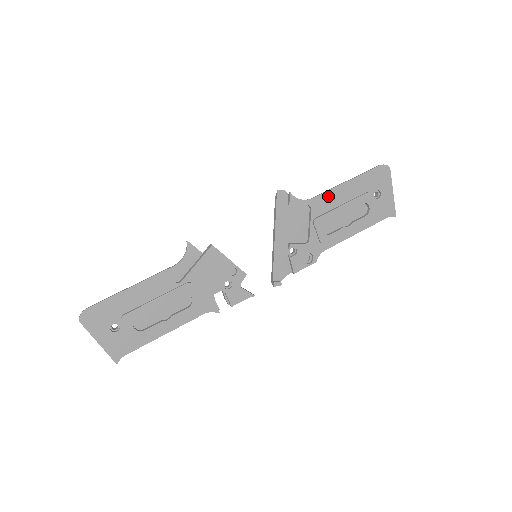
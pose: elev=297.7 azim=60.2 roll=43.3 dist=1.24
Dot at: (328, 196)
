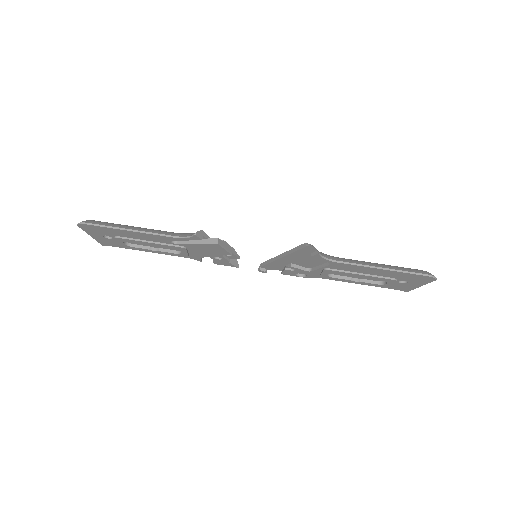
Dot at: (354, 267)
